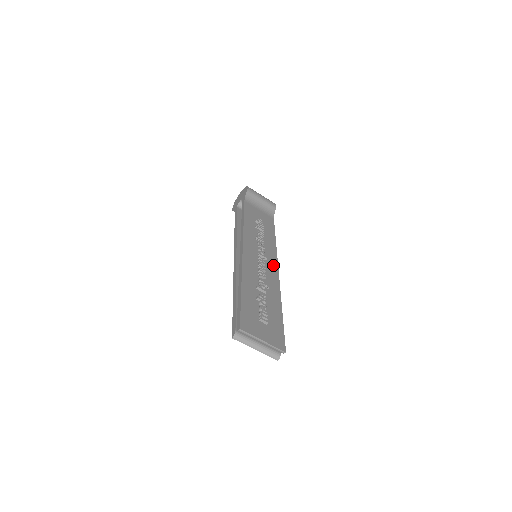
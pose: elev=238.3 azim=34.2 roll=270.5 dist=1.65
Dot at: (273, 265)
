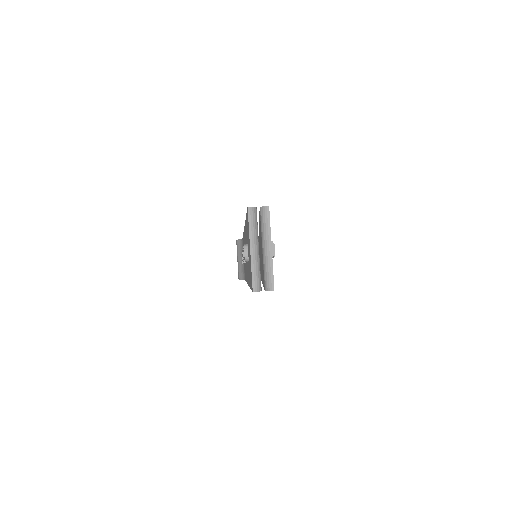
Dot at: occluded
